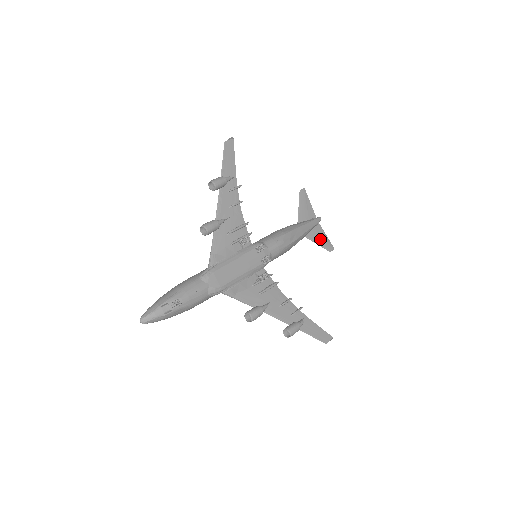
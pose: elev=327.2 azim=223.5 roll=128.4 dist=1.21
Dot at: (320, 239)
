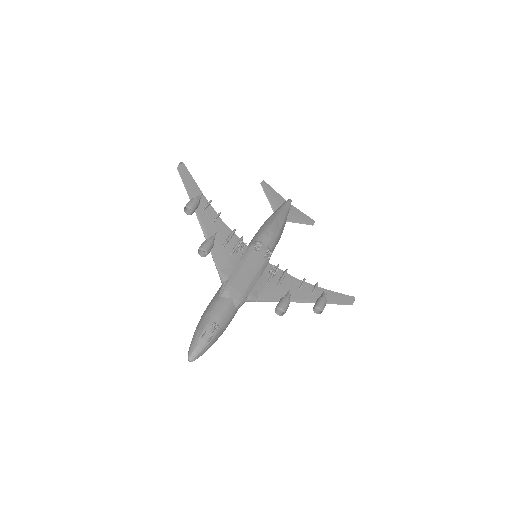
Dot at: (299, 218)
